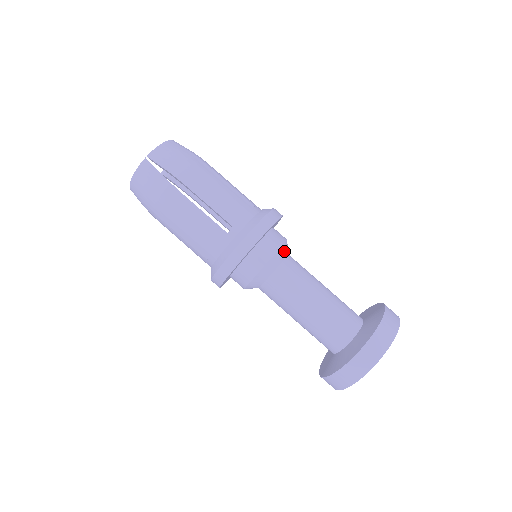
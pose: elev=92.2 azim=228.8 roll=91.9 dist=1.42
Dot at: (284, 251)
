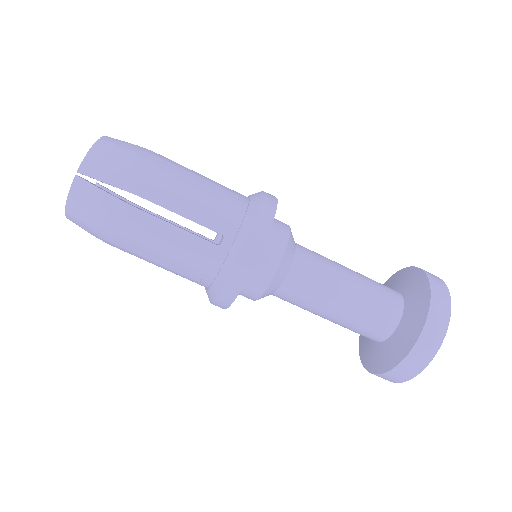
Dot at: (292, 243)
